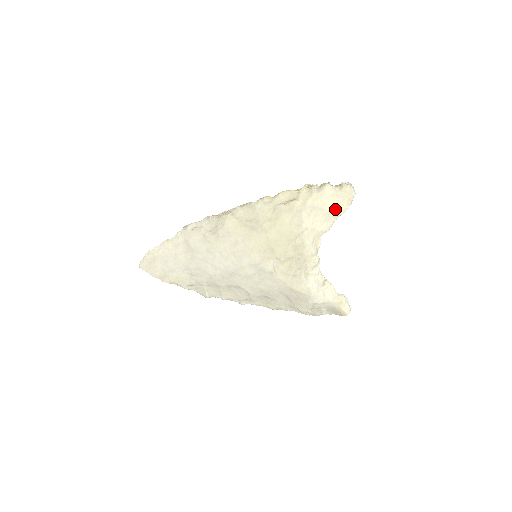
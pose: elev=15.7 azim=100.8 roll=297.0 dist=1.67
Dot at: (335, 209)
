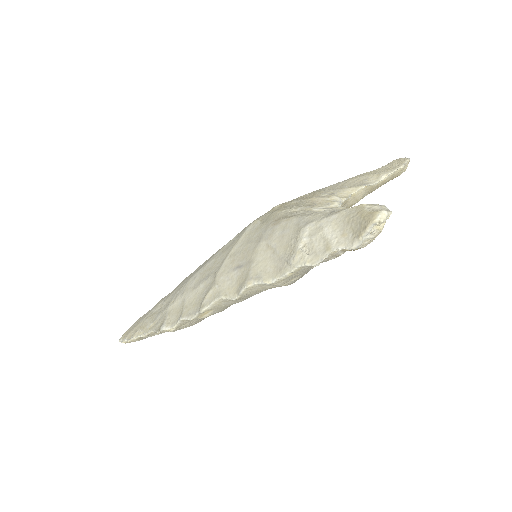
Dot at: (377, 173)
